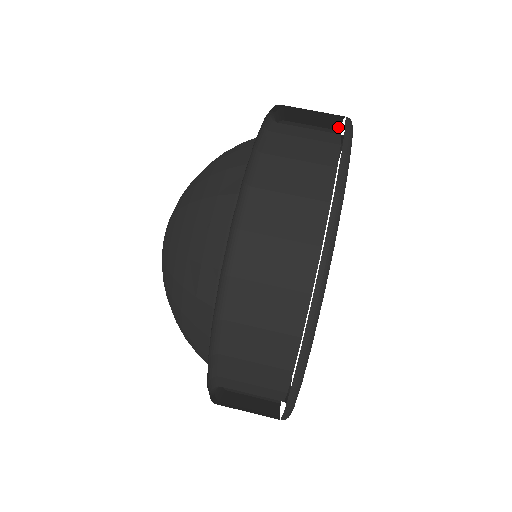
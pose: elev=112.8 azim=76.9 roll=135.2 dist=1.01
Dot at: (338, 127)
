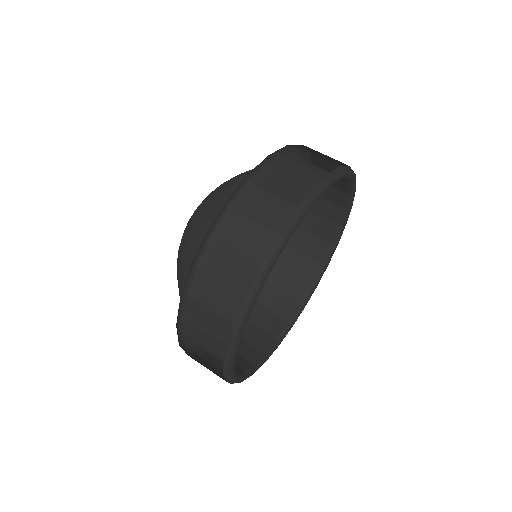
Dot at: occluded
